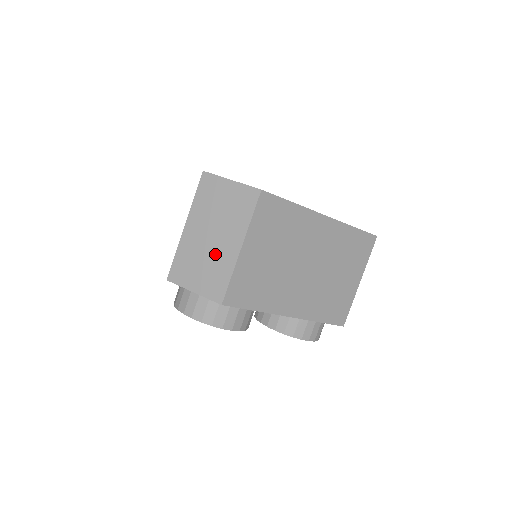
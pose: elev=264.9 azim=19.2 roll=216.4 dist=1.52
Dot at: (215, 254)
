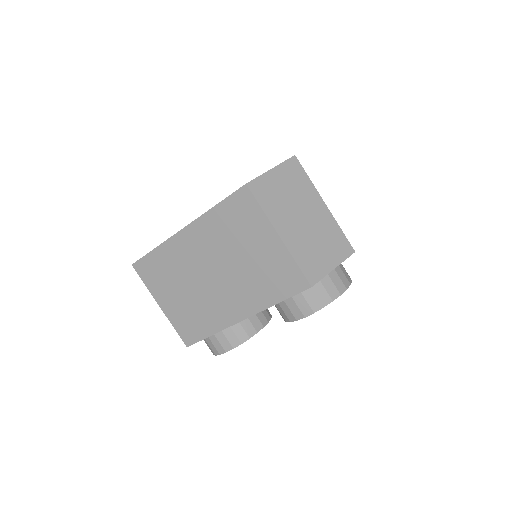
Dot at: (318, 227)
